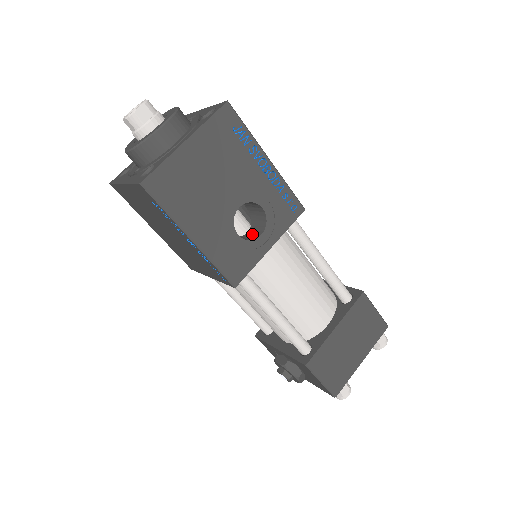
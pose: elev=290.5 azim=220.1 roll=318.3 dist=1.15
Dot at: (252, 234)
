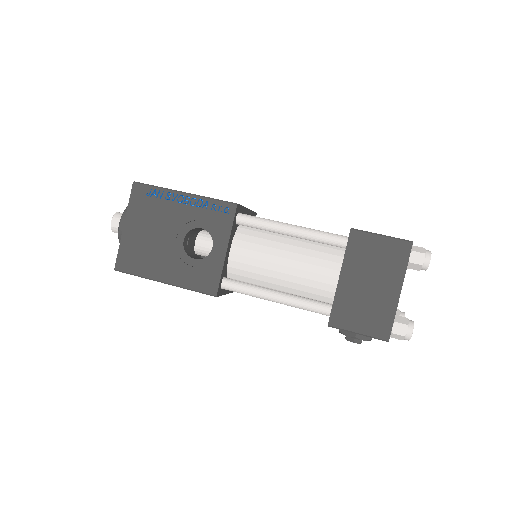
Dot at: occluded
